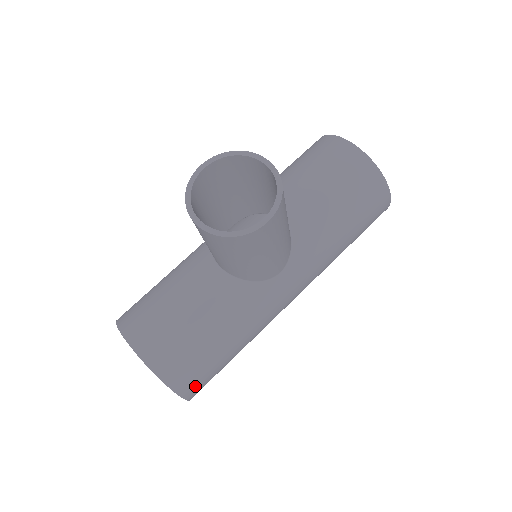
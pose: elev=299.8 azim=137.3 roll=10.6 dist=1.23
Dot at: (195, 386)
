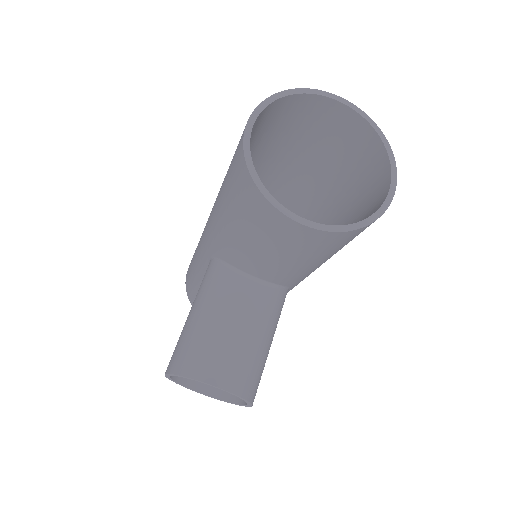
Dot at: occluded
